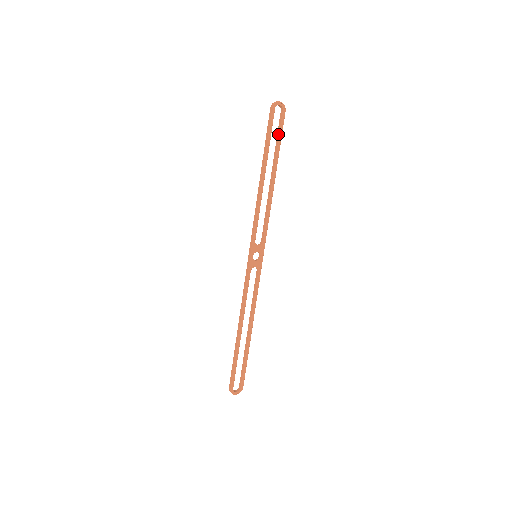
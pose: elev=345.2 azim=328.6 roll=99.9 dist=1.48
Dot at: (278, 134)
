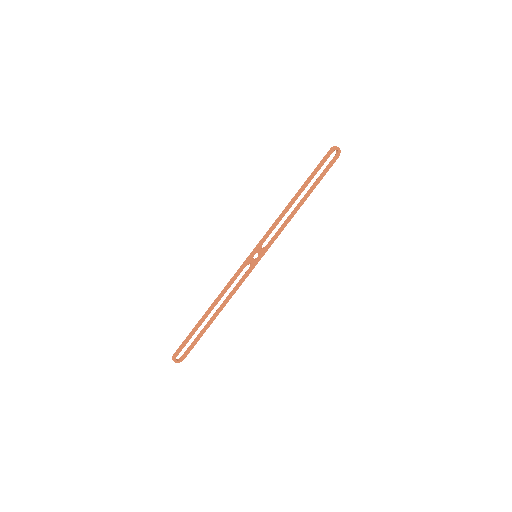
Dot at: (324, 171)
